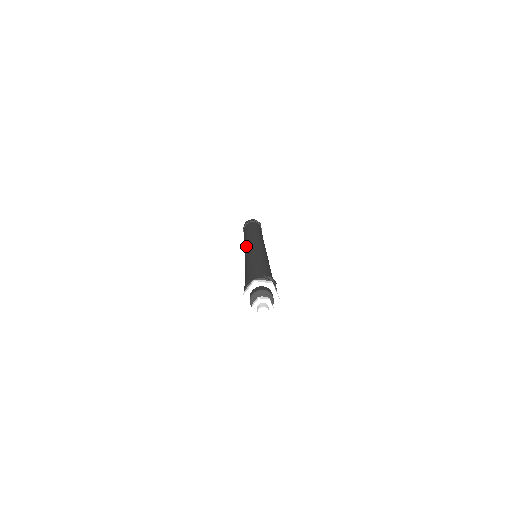
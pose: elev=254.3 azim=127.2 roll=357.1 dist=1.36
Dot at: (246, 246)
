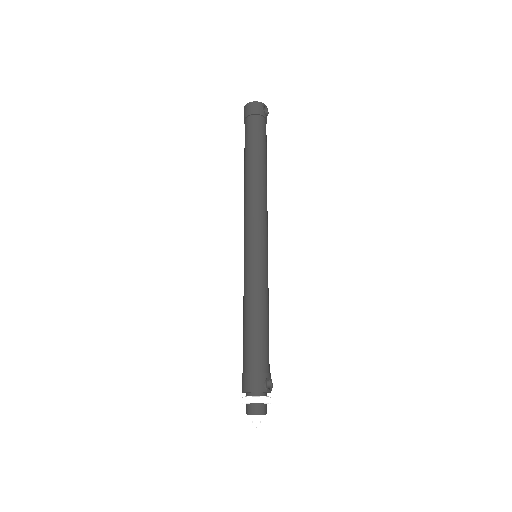
Dot at: (249, 235)
